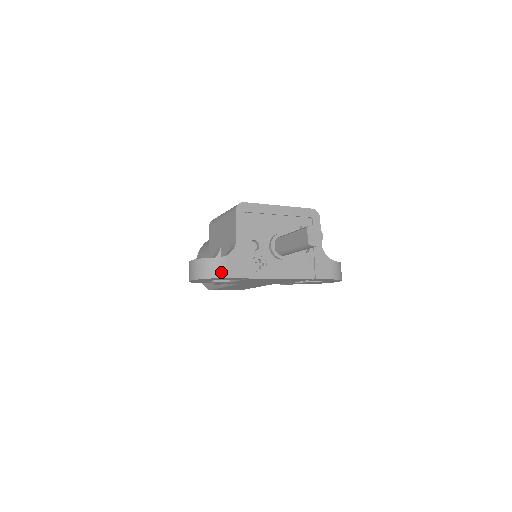
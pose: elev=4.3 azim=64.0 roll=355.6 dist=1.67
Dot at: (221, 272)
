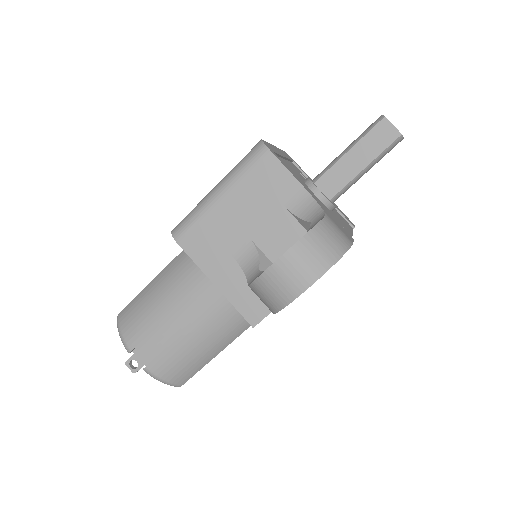
Dot at: (344, 237)
